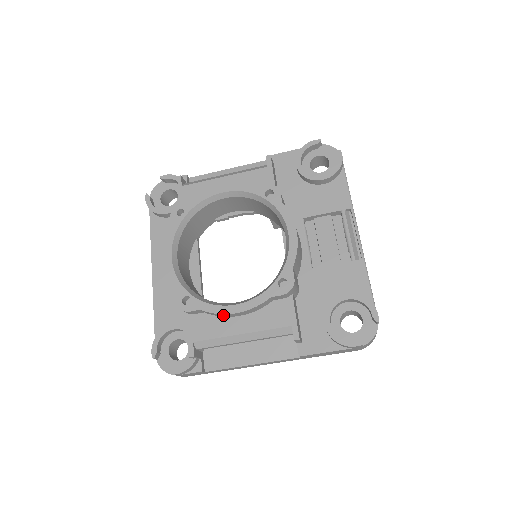
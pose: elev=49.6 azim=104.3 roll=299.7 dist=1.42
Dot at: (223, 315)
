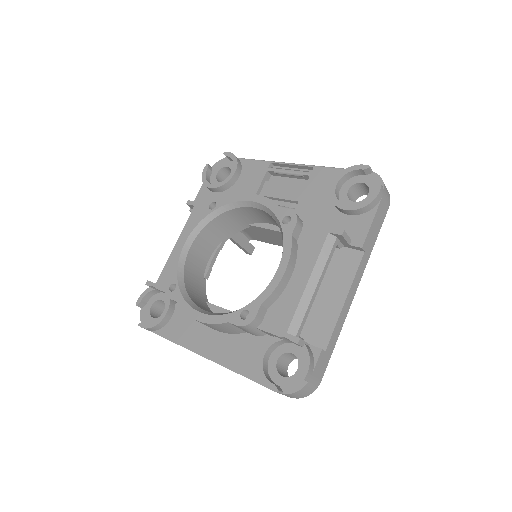
Dot at: (280, 288)
